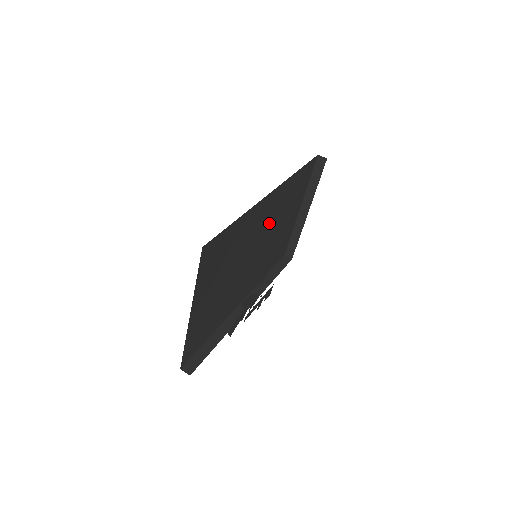
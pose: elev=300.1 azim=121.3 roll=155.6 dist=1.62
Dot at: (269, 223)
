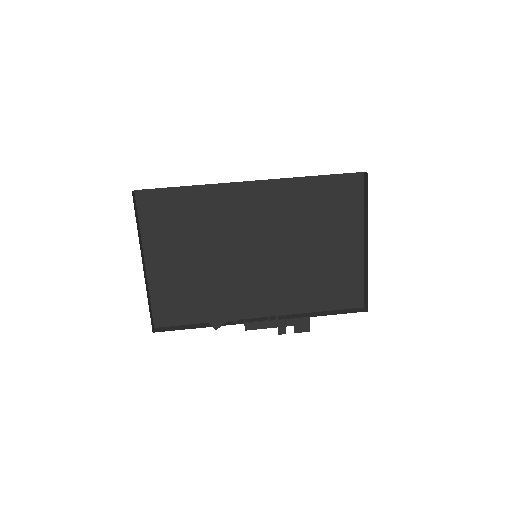
Dot at: (272, 225)
